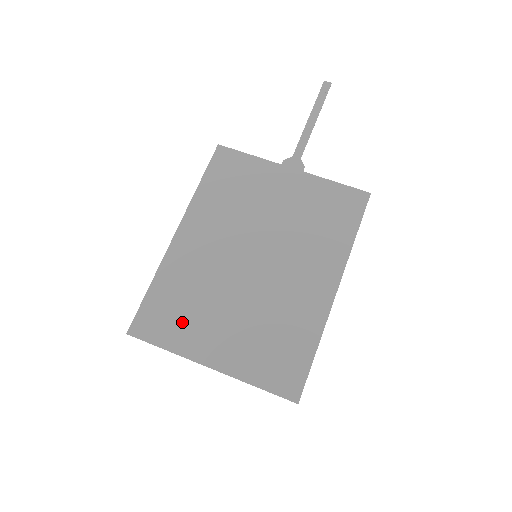
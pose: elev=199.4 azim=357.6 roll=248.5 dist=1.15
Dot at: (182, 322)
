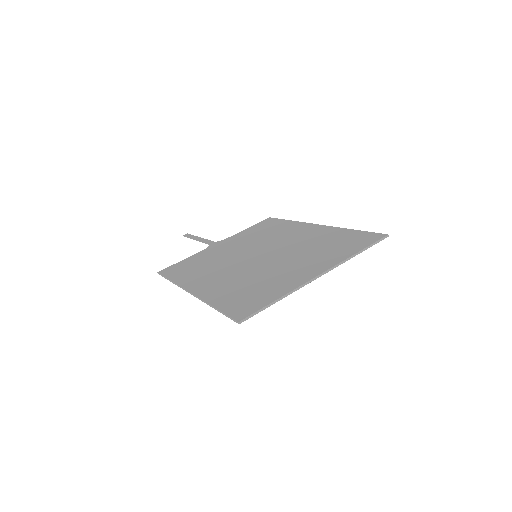
Dot at: (265, 289)
